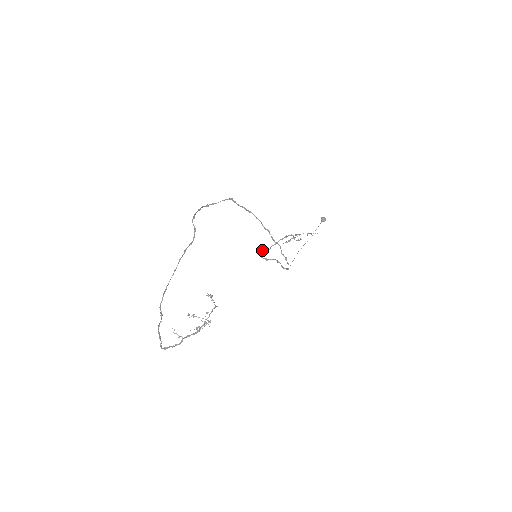
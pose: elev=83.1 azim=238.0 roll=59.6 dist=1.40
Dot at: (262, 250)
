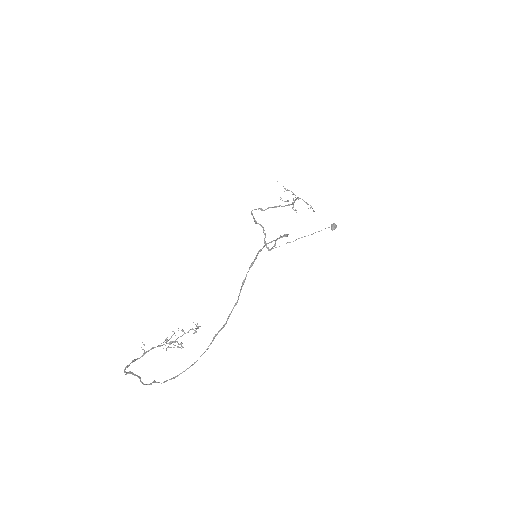
Dot at: (258, 208)
